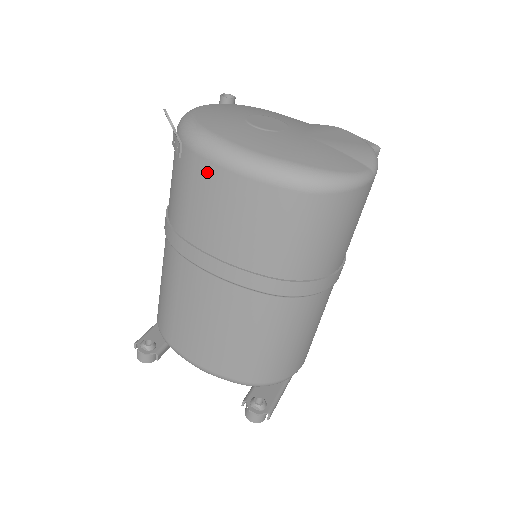
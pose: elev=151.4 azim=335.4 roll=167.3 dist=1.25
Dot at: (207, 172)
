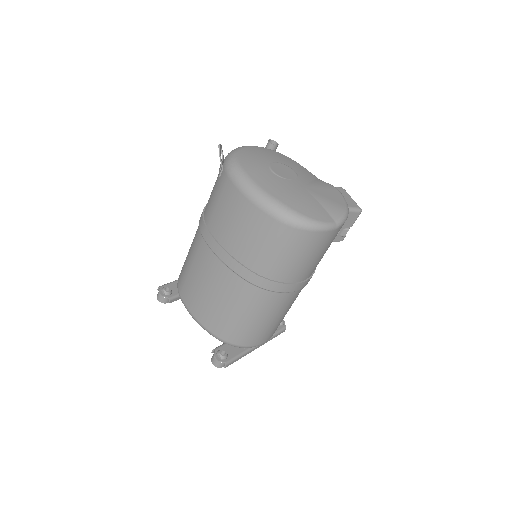
Dot at: (231, 191)
